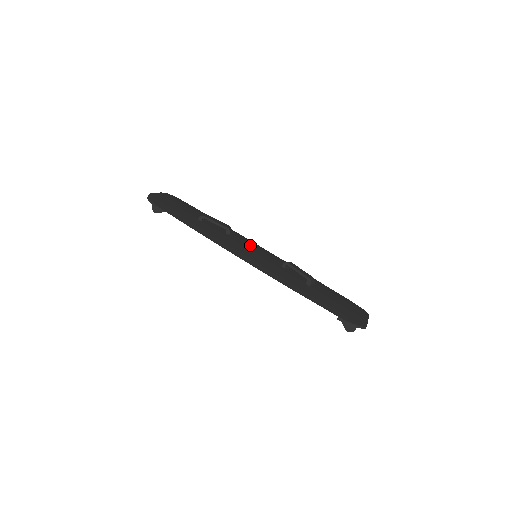
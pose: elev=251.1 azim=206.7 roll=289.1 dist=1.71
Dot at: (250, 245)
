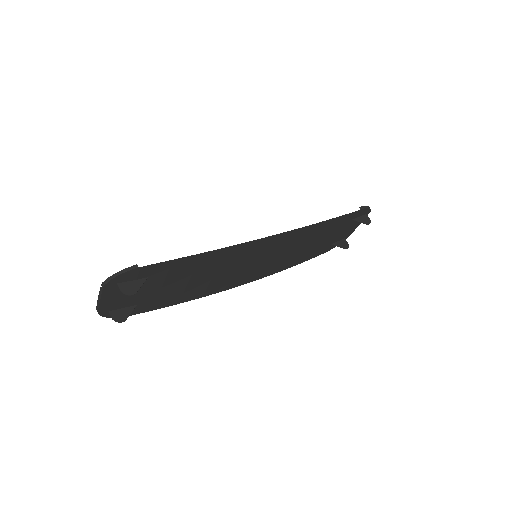
Dot at: occluded
